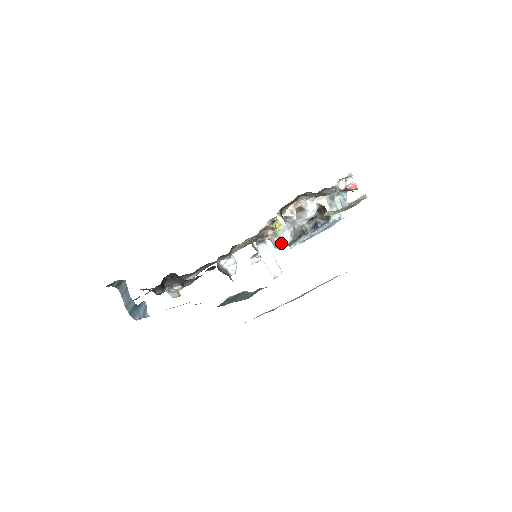
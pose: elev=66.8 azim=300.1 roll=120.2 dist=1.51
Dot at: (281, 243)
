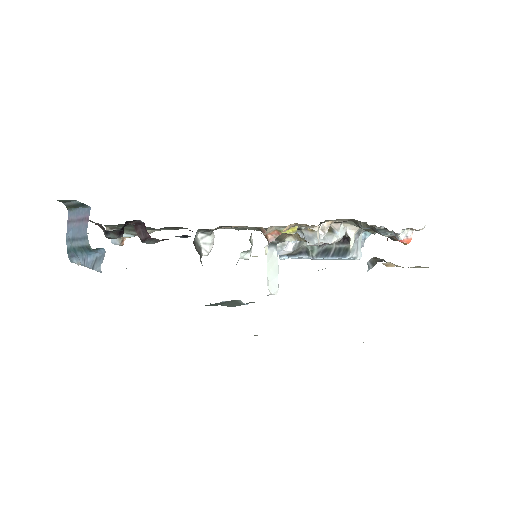
Dot at: (280, 251)
